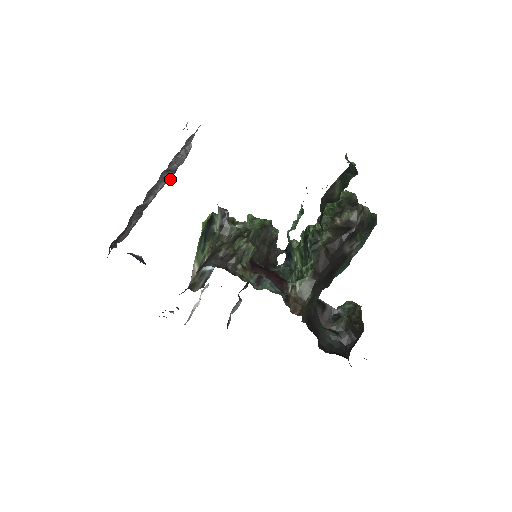
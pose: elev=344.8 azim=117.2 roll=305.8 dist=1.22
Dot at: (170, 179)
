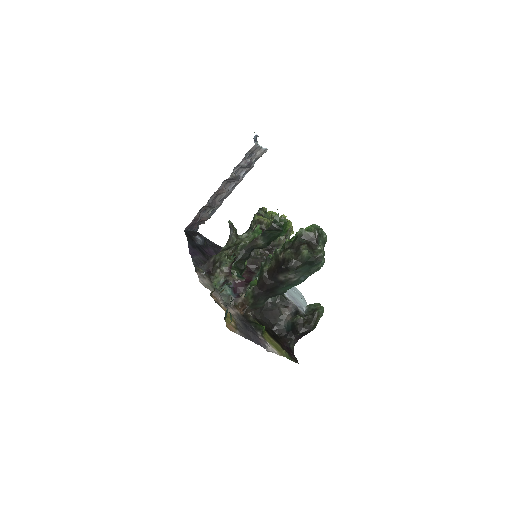
Dot at: occluded
